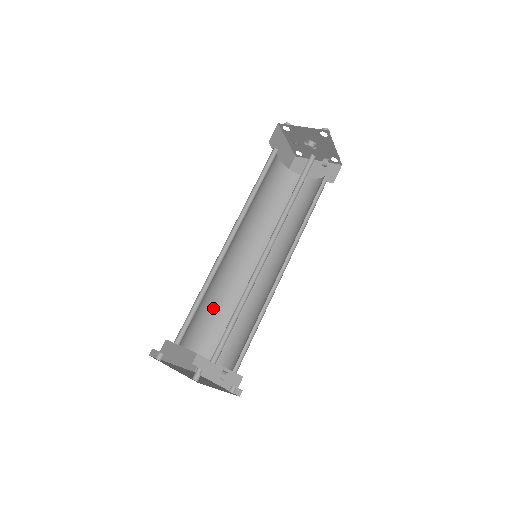
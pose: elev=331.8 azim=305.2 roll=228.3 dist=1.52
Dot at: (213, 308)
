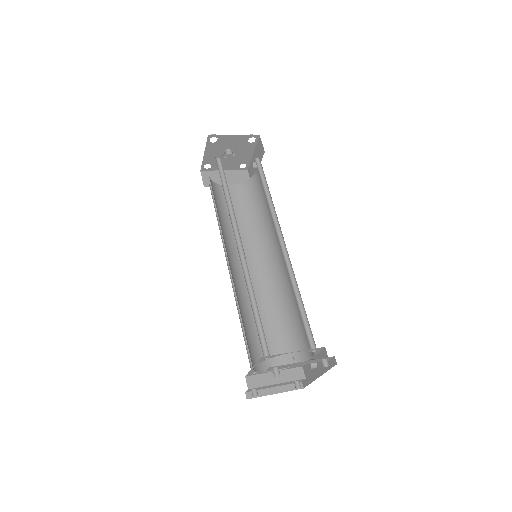
Dot at: (242, 322)
